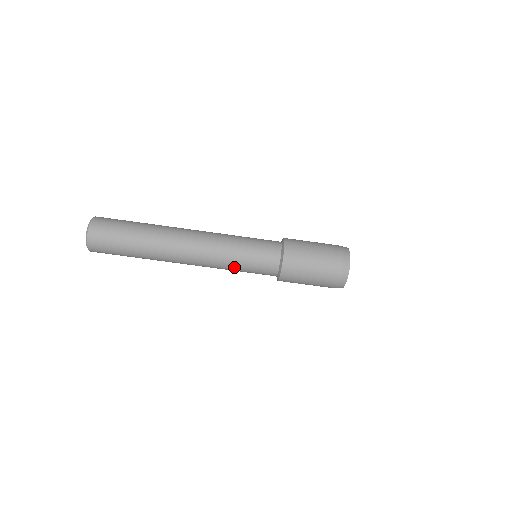
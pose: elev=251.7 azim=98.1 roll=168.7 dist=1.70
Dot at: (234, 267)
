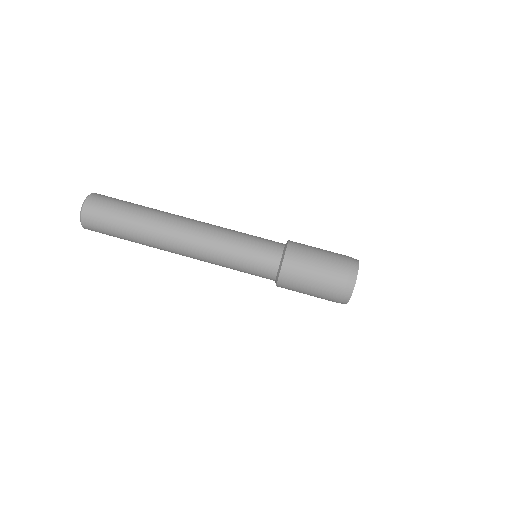
Dot at: (230, 264)
